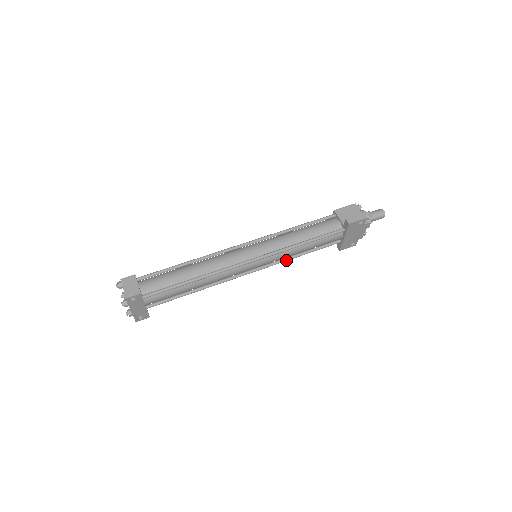
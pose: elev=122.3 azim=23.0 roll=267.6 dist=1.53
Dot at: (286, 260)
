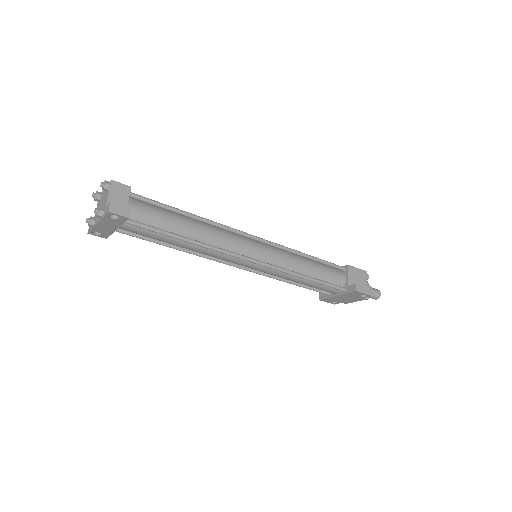
Dot at: (276, 278)
